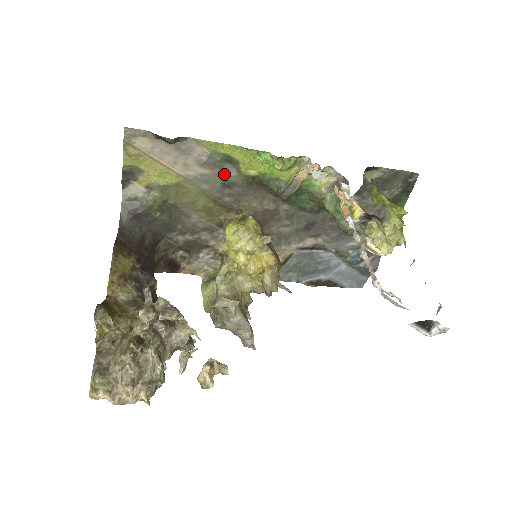
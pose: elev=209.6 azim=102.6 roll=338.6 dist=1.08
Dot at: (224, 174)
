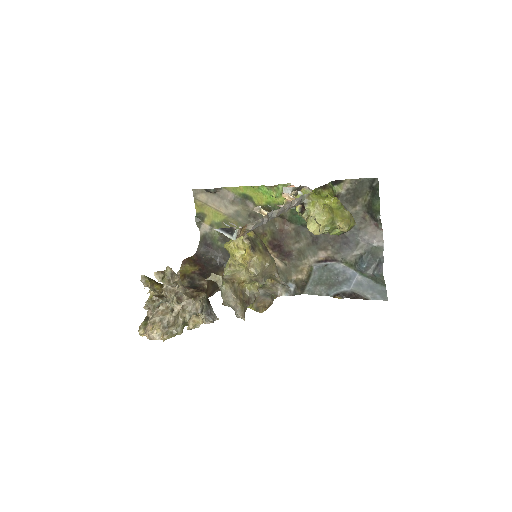
Dot at: (248, 208)
